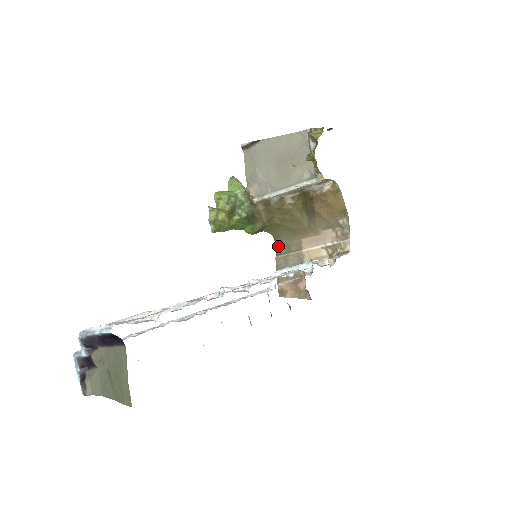
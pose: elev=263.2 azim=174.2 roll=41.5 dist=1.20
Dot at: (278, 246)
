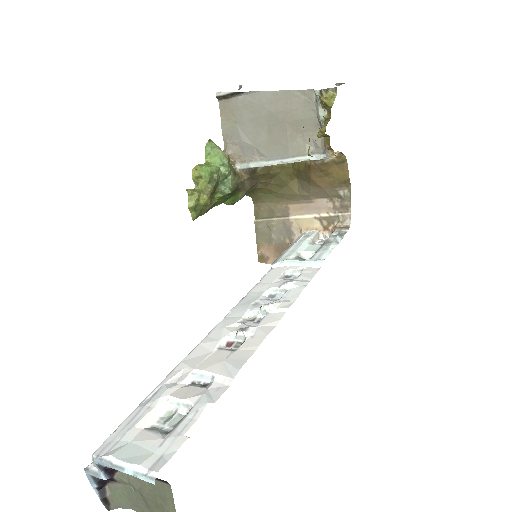
Dot at: (258, 209)
